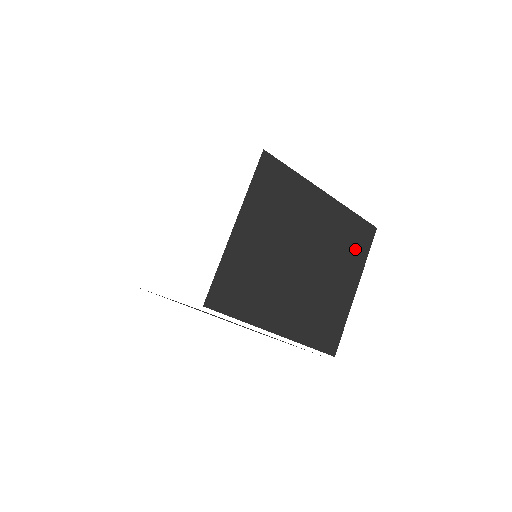
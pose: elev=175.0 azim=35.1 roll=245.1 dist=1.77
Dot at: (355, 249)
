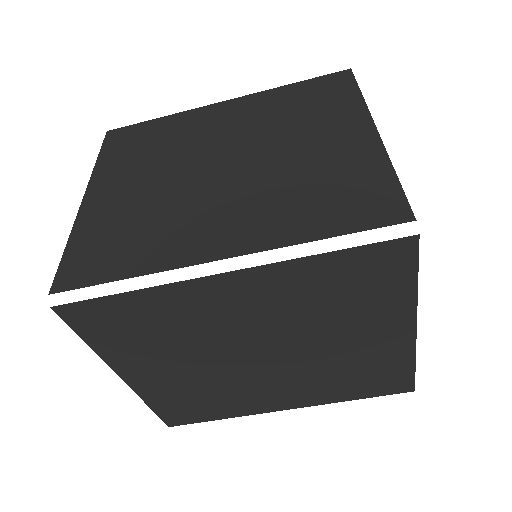
Dot at: (371, 293)
